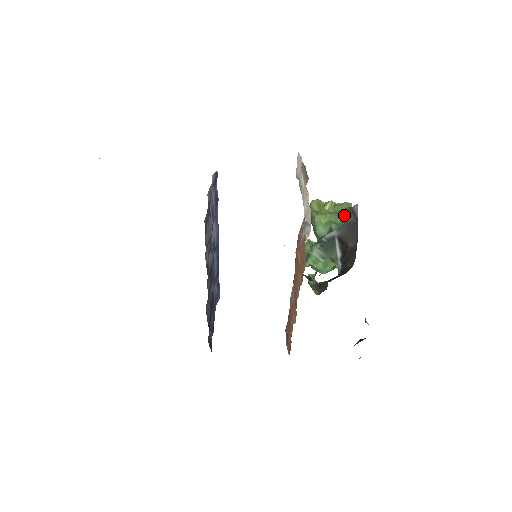
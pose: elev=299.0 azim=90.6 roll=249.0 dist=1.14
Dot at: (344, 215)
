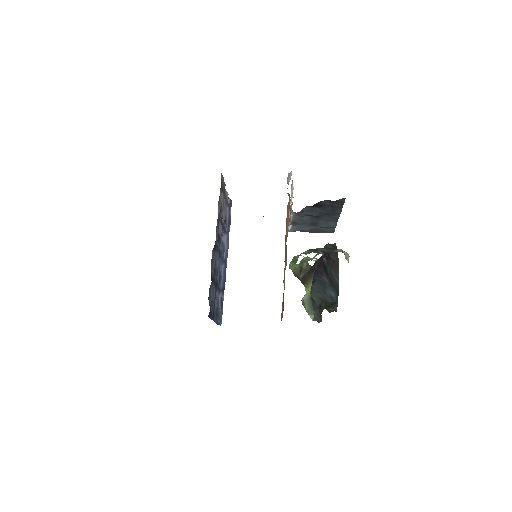
Dot at: (326, 245)
